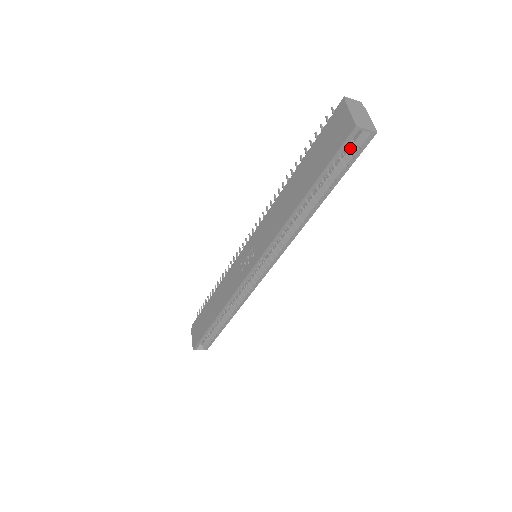
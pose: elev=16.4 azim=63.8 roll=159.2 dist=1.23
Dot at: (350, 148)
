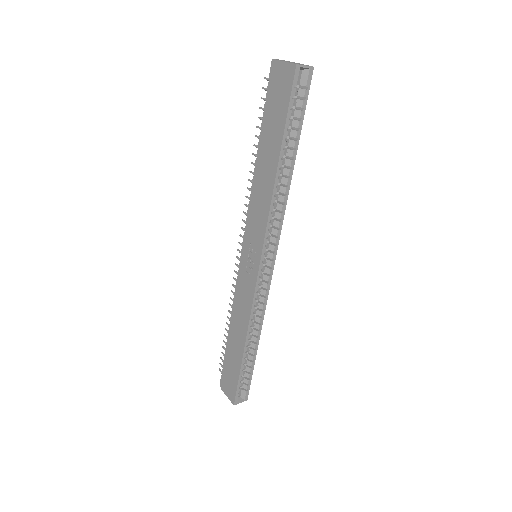
Dot at: (298, 93)
